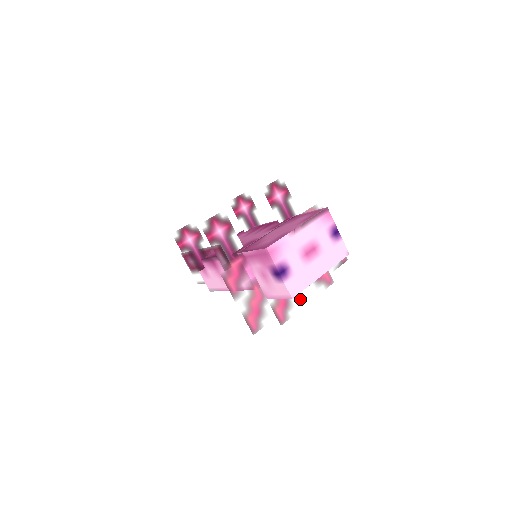
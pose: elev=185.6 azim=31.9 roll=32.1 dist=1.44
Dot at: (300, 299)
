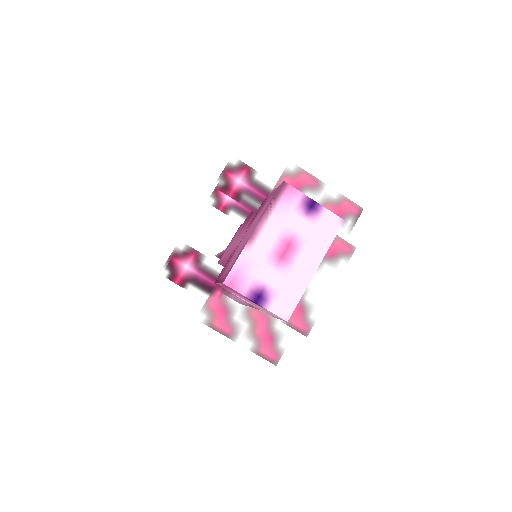
Dot at: (318, 293)
